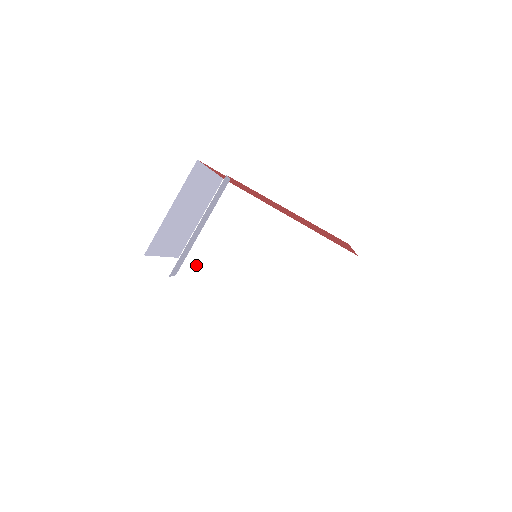
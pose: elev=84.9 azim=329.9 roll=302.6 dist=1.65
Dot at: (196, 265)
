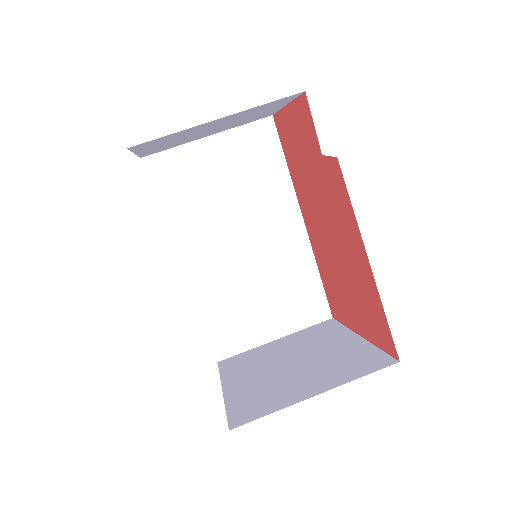
Dot at: (156, 185)
